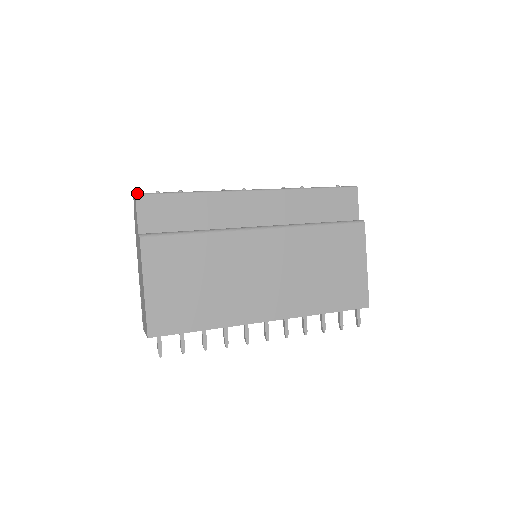
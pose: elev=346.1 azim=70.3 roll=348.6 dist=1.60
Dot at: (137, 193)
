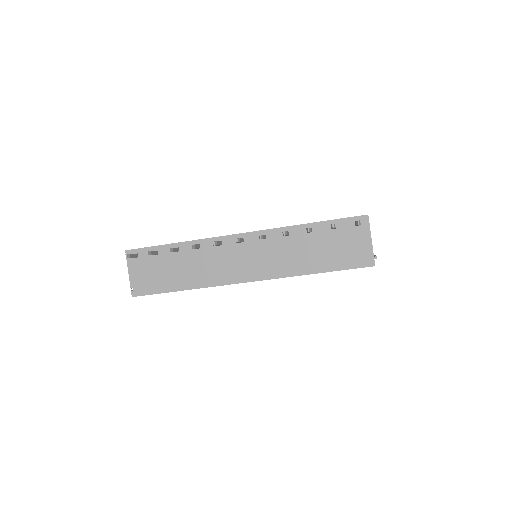
Dot at: occluded
